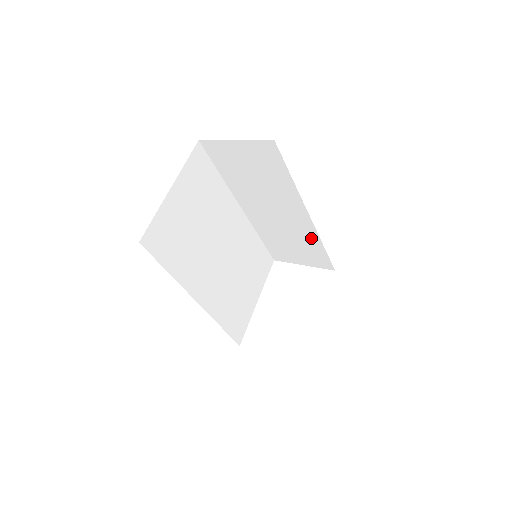
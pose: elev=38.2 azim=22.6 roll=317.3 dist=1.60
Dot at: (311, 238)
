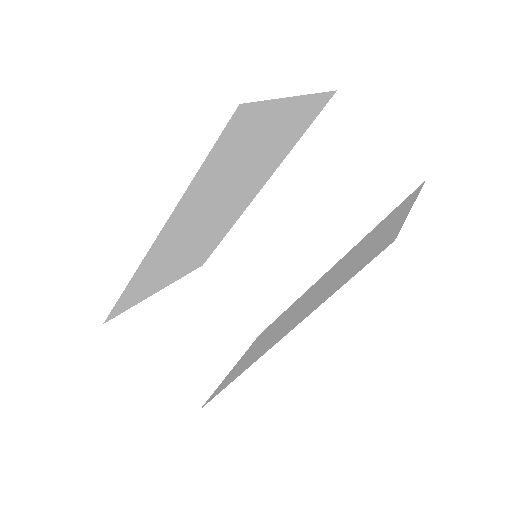
Dot at: (289, 288)
